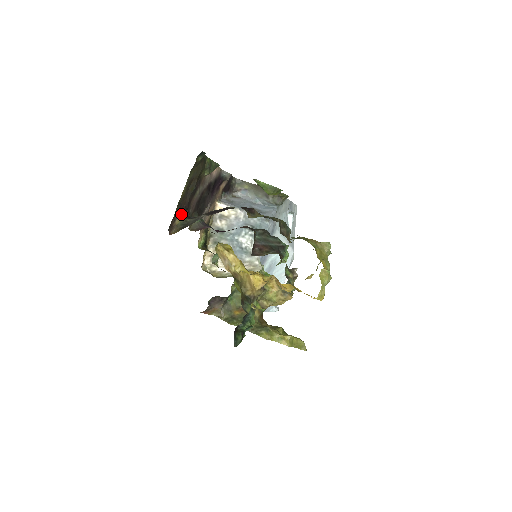
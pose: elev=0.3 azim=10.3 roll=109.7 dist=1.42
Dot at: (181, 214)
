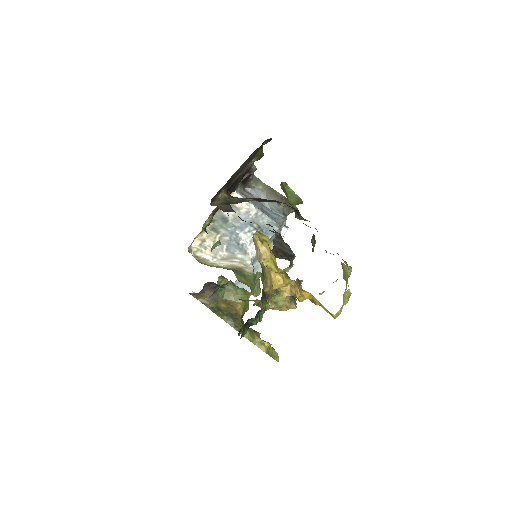
Dot at: (226, 189)
